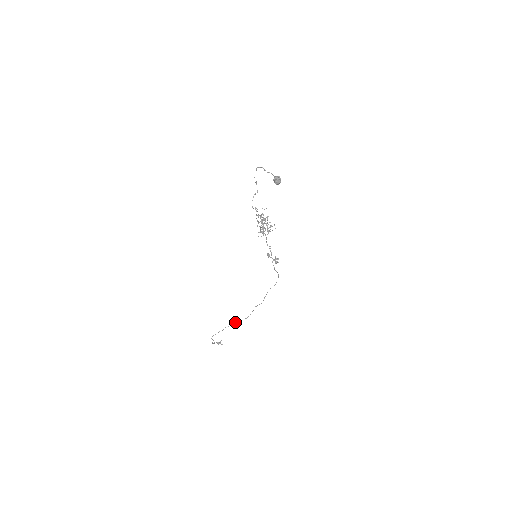
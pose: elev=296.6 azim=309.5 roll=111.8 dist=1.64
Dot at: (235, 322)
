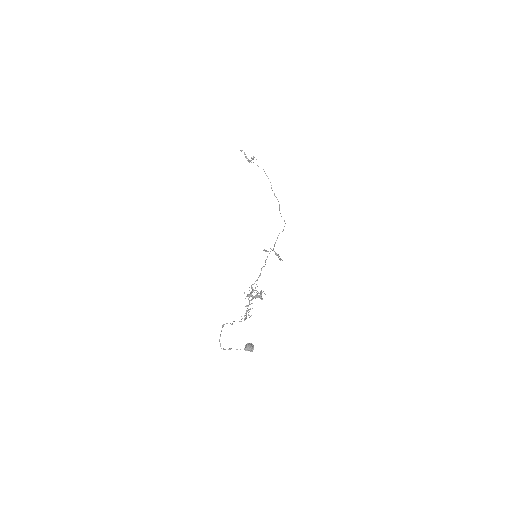
Dot at: occluded
